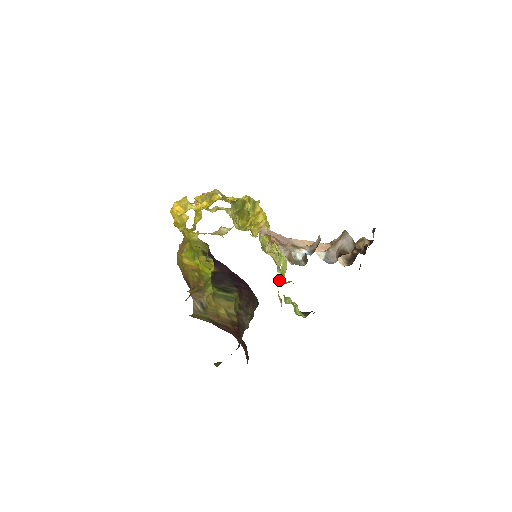
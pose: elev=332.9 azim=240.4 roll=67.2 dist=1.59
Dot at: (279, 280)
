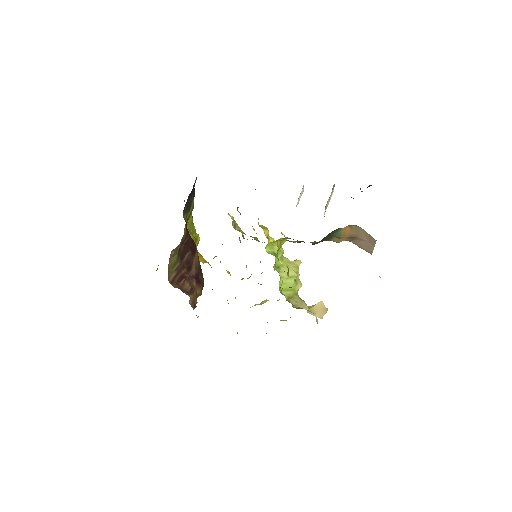
Dot at: (269, 252)
